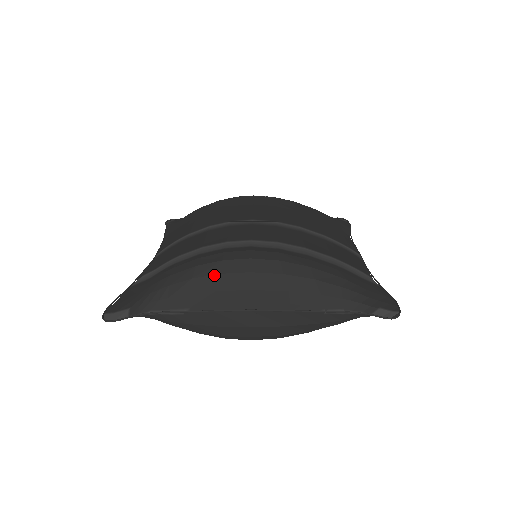
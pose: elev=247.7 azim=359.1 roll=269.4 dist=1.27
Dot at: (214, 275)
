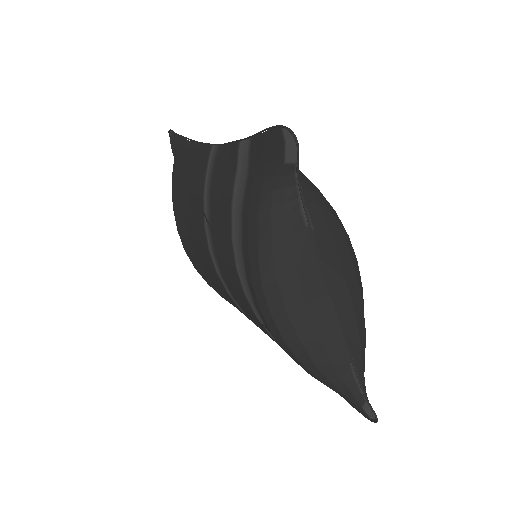
Dot at: (344, 236)
